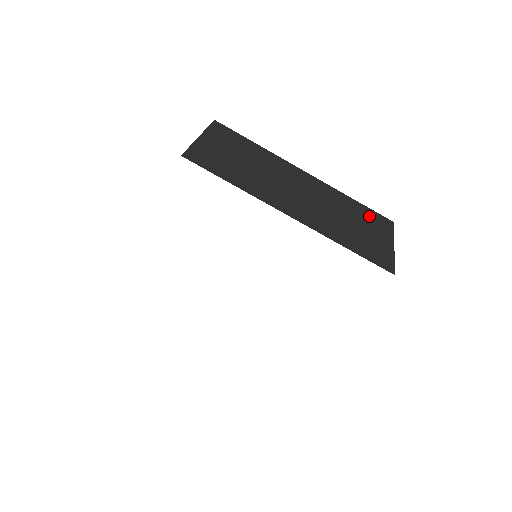
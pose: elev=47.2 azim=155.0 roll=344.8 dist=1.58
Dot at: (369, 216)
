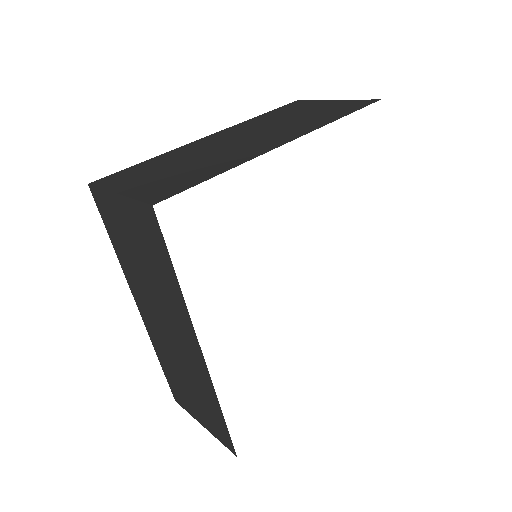
Dot at: (288, 109)
